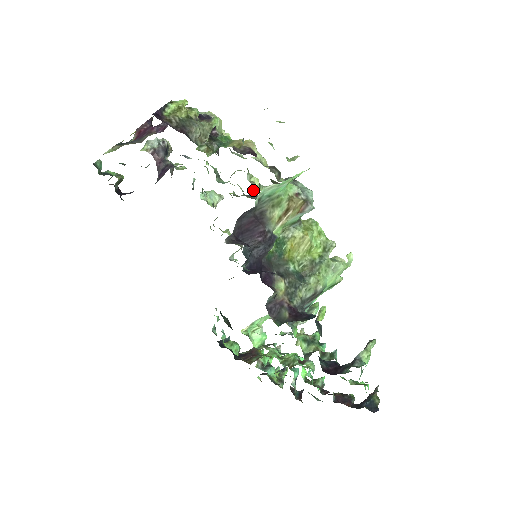
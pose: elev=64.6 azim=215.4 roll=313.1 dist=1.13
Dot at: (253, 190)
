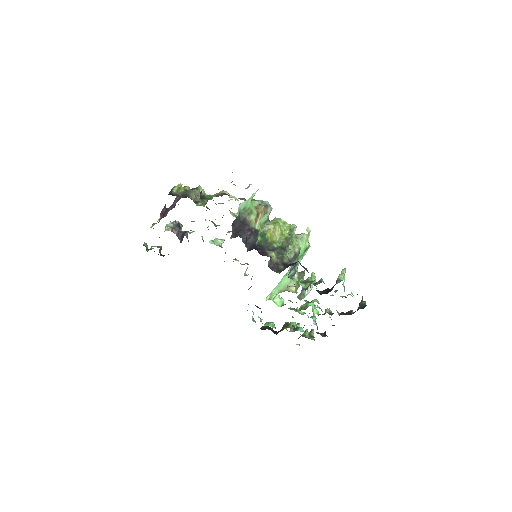
Dot at: occluded
